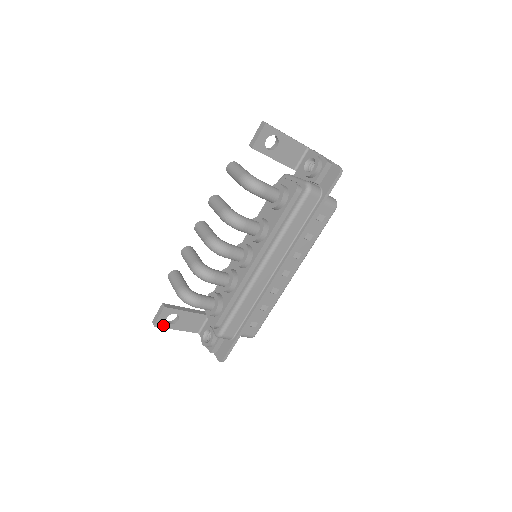
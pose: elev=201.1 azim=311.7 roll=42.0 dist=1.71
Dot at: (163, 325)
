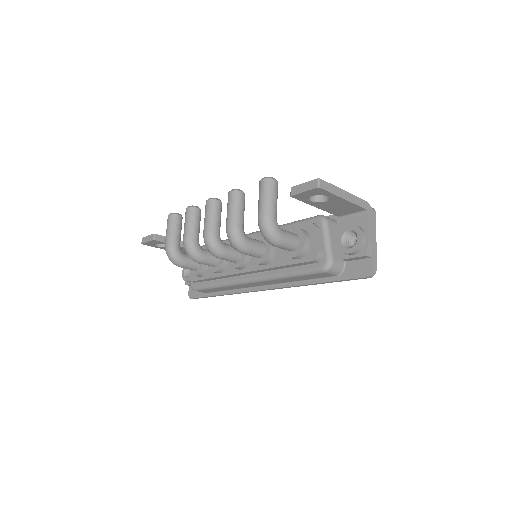
Dot at: (151, 245)
